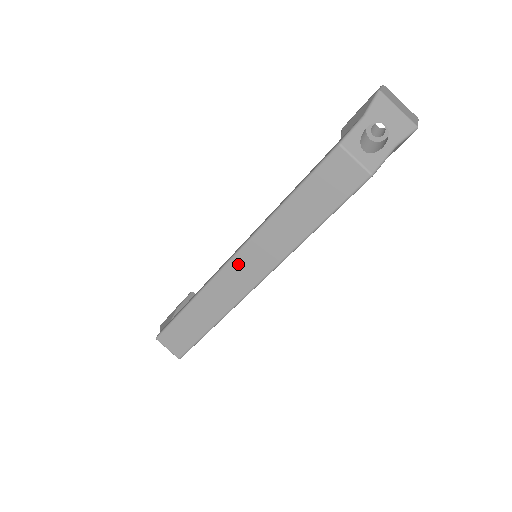
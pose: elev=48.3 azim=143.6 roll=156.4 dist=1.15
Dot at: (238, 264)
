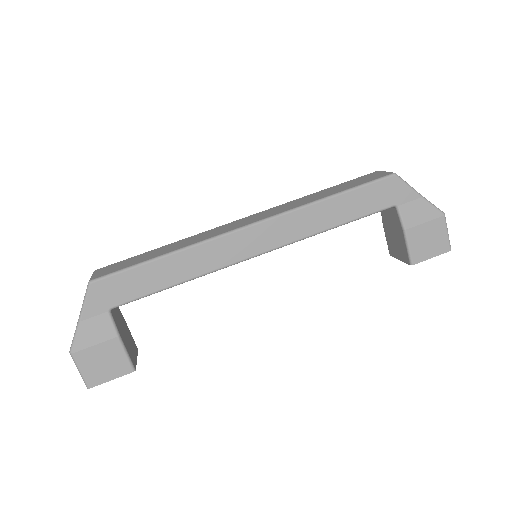
Dot at: (246, 219)
